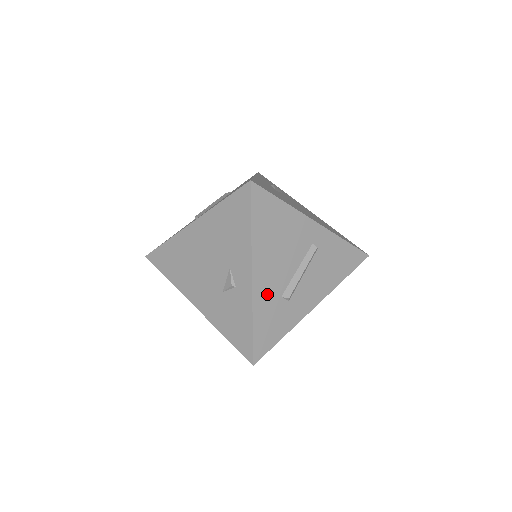
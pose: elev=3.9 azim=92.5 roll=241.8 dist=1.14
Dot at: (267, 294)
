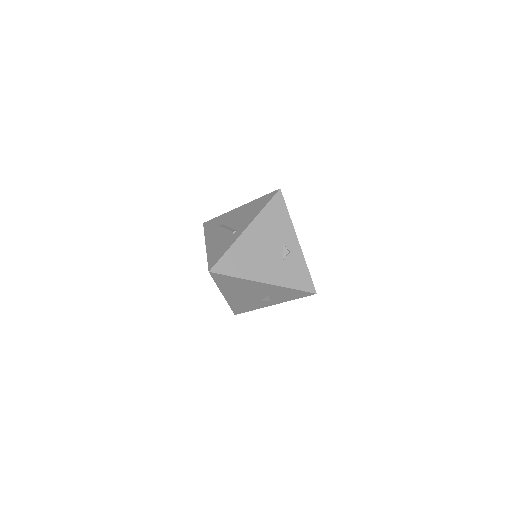
Dot at: occluded
